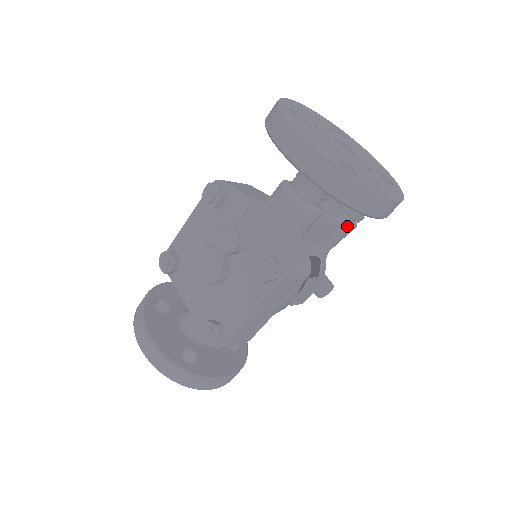
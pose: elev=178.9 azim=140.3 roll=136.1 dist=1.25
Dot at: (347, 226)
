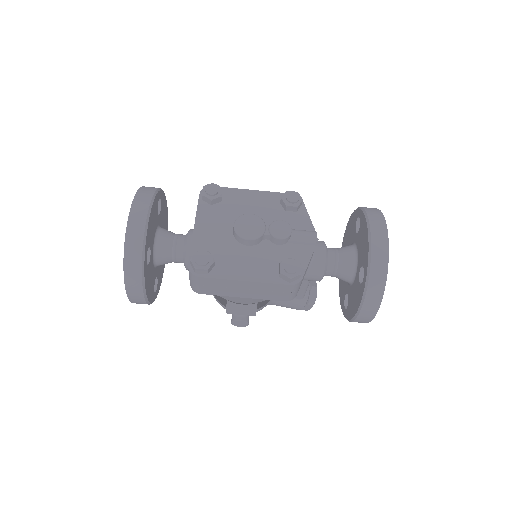
Dot at: (301, 303)
